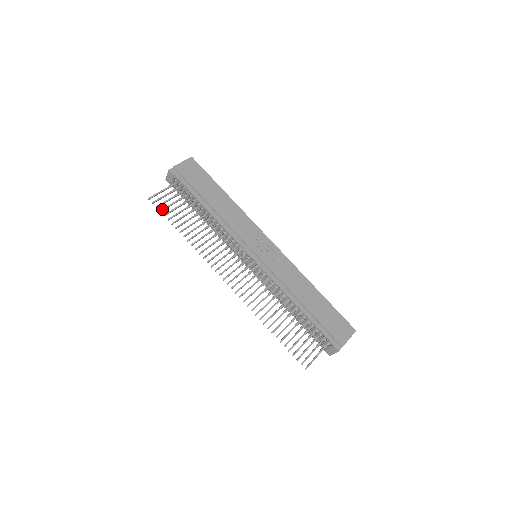
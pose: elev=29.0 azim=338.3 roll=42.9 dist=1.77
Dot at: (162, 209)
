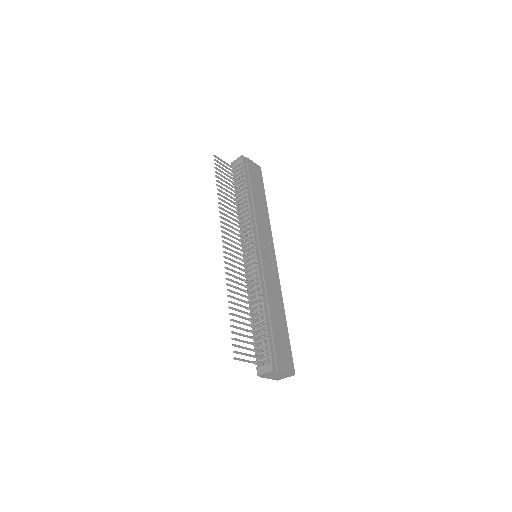
Dot at: (217, 168)
